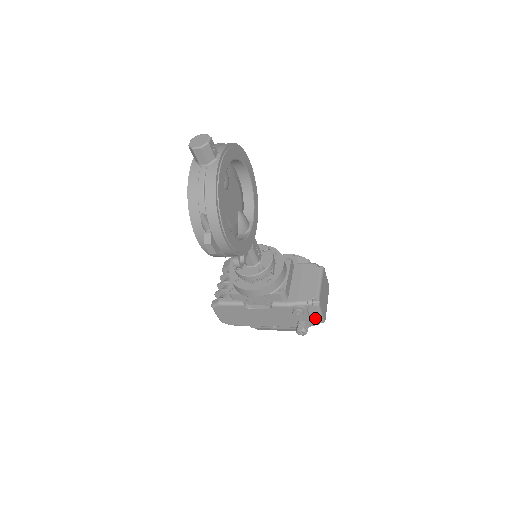
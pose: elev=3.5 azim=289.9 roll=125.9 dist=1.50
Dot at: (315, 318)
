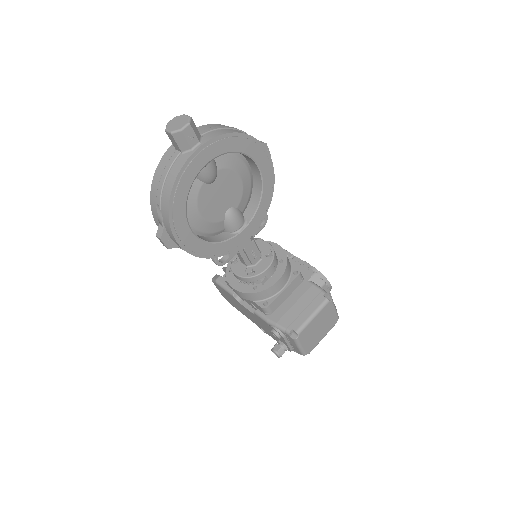
Dot at: (295, 347)
